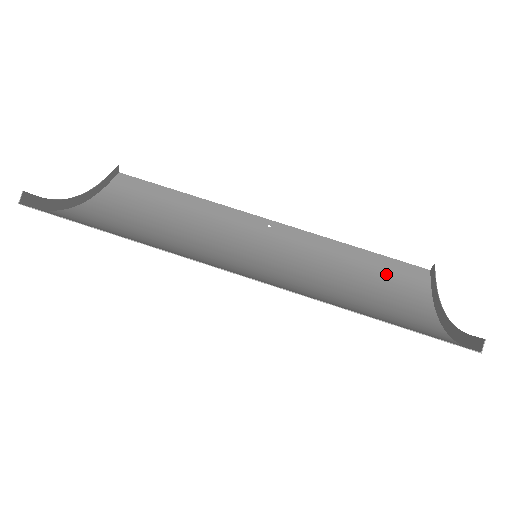
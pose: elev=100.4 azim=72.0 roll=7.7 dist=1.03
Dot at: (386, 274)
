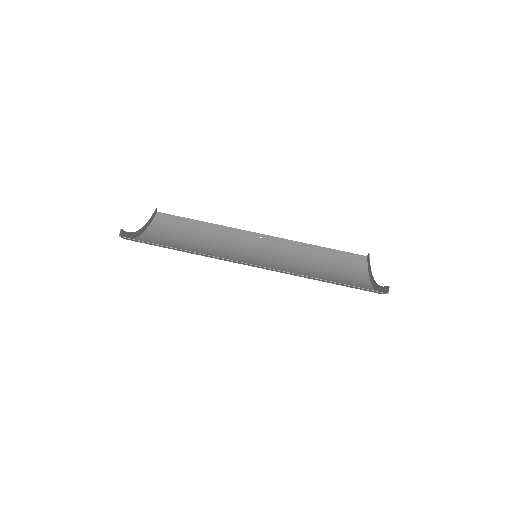
Dot at: (339, 261)
